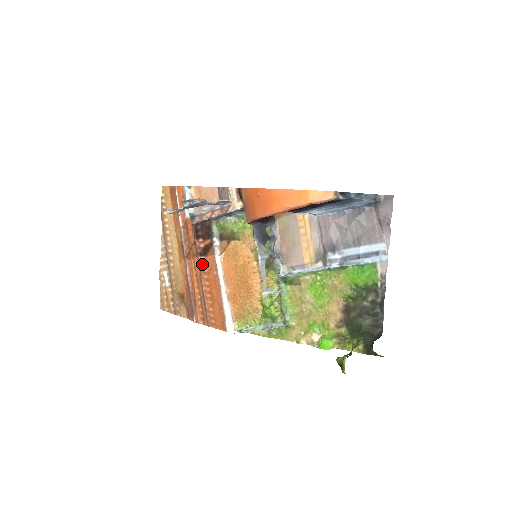
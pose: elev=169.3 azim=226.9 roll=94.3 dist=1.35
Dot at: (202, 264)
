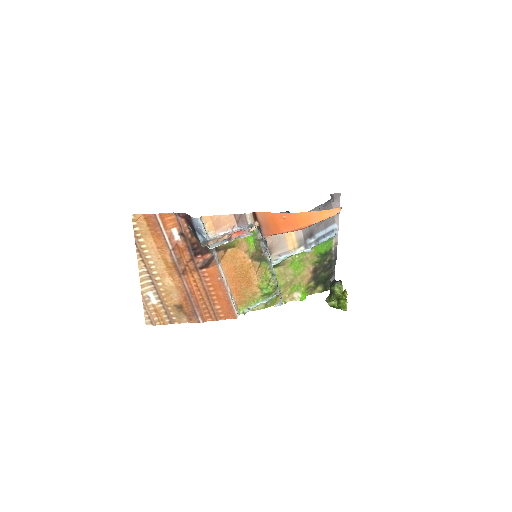
Dot at: (203, 275)
